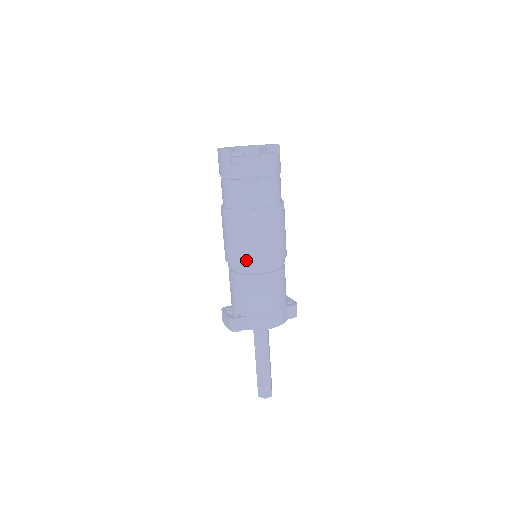
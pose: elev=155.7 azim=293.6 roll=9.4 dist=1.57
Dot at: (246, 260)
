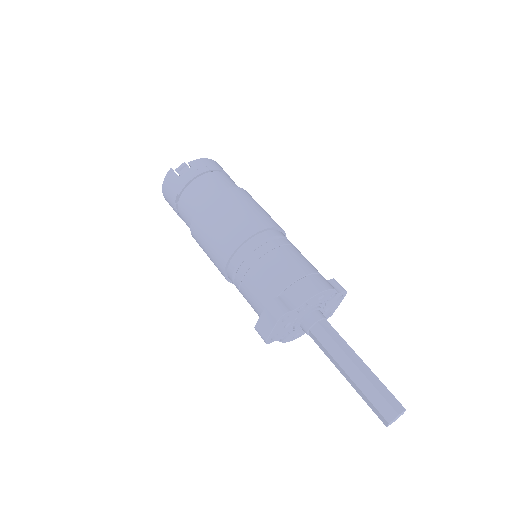
Dot at: (243, 234)
